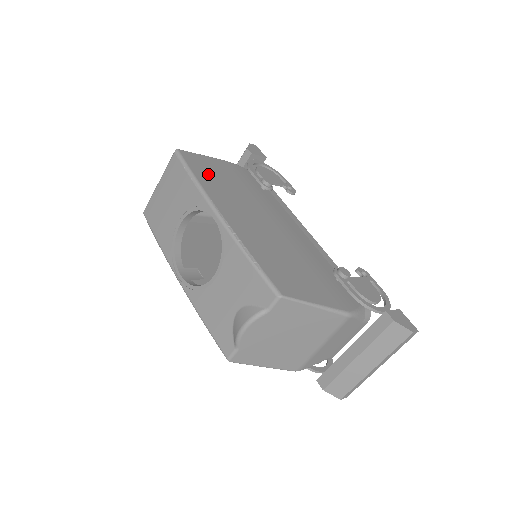
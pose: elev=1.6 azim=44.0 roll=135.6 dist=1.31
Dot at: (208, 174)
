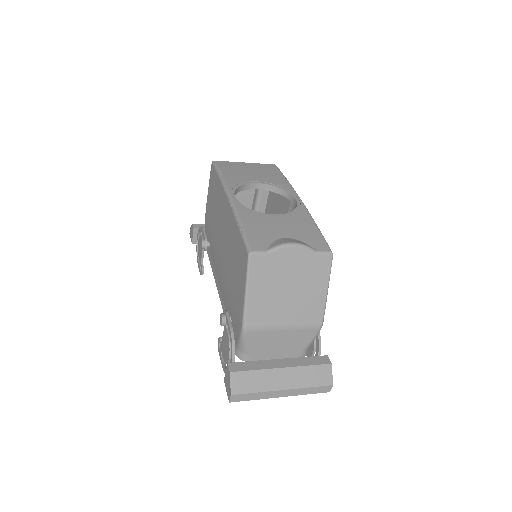
Dot at: occluded
